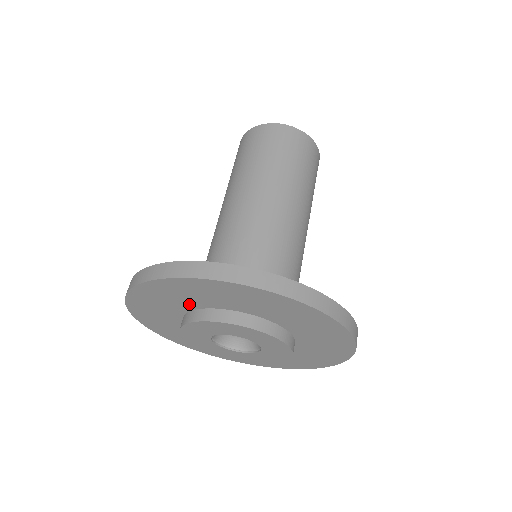
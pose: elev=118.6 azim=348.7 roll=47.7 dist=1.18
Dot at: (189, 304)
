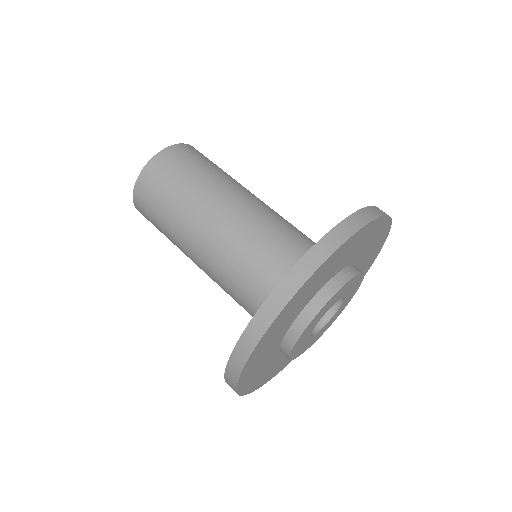
Dot at: (336, 270)
